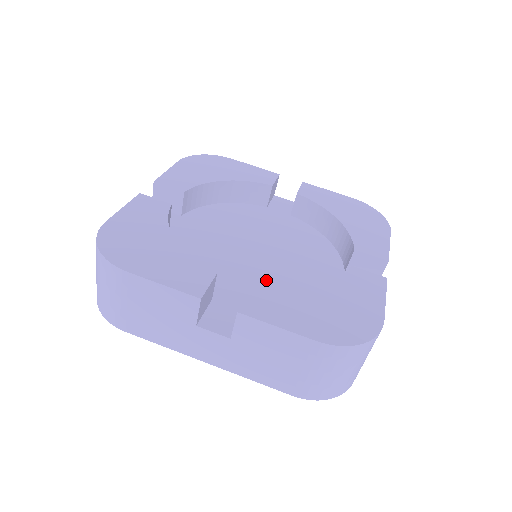
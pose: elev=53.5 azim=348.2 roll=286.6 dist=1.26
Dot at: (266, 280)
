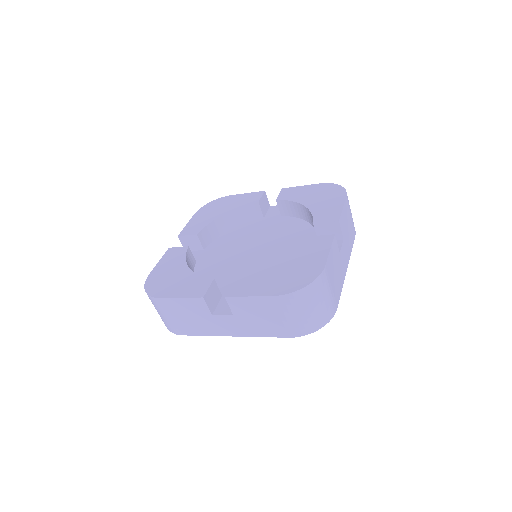
Dot at: (259, 270)
